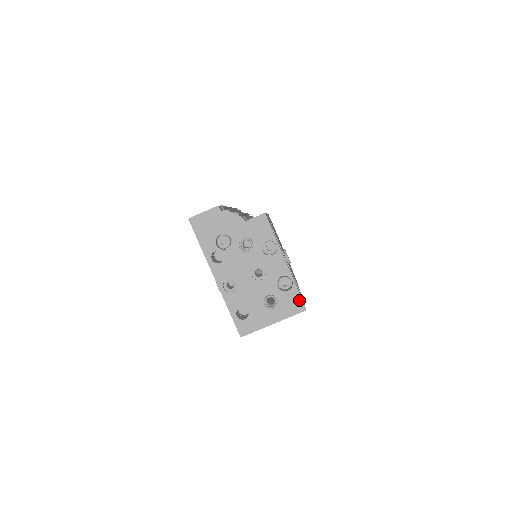
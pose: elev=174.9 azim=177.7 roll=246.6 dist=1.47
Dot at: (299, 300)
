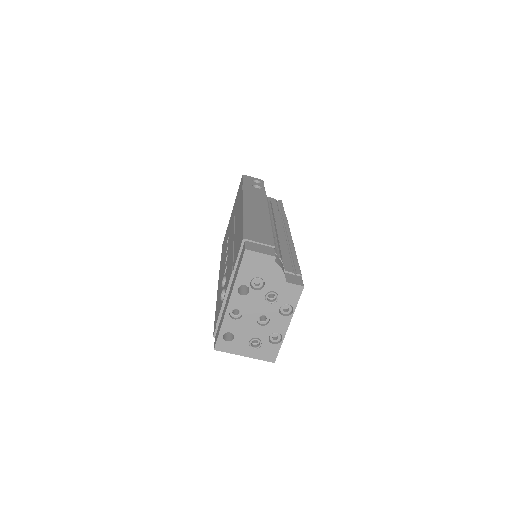
Dot at: (275, 354)
